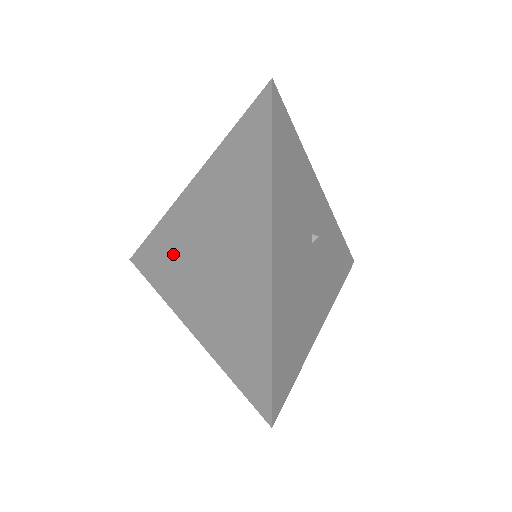
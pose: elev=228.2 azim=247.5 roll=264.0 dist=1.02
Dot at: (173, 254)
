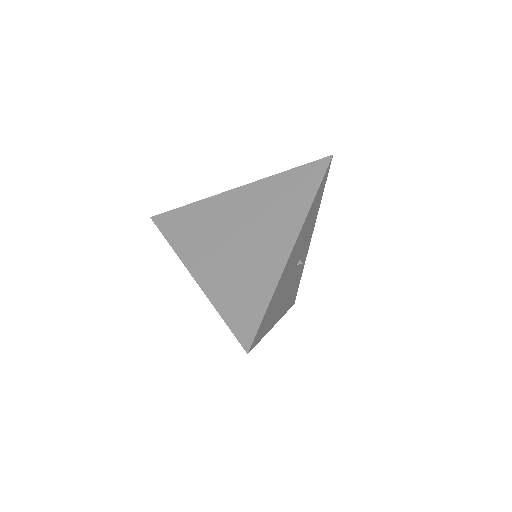
Dot at: (201, 226)
